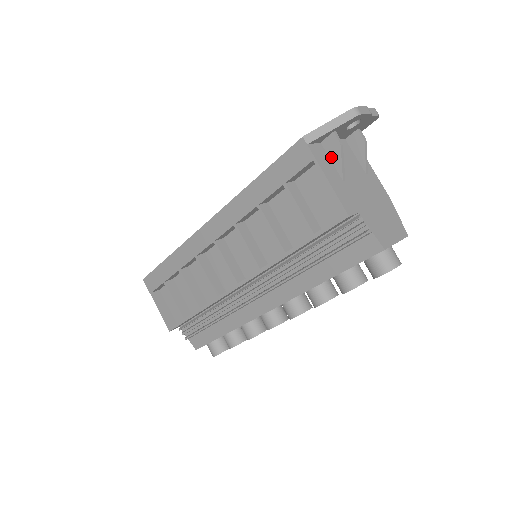
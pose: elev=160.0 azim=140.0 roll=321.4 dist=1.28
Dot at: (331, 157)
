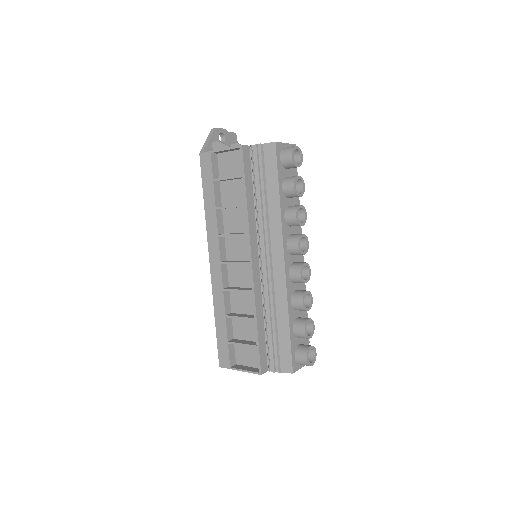
Dot at: occluded
